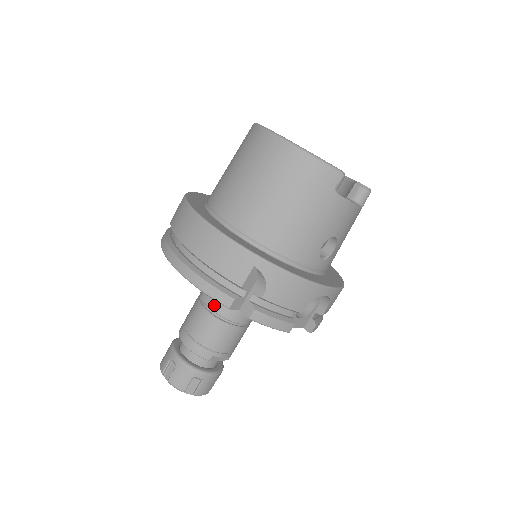
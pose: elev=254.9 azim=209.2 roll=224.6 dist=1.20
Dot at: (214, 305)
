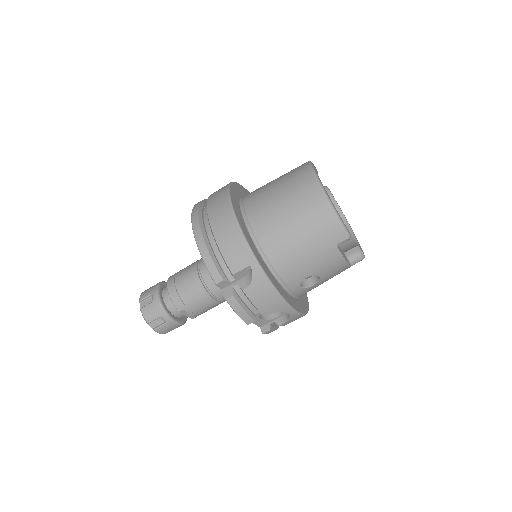
Dot at: (206, 274)
